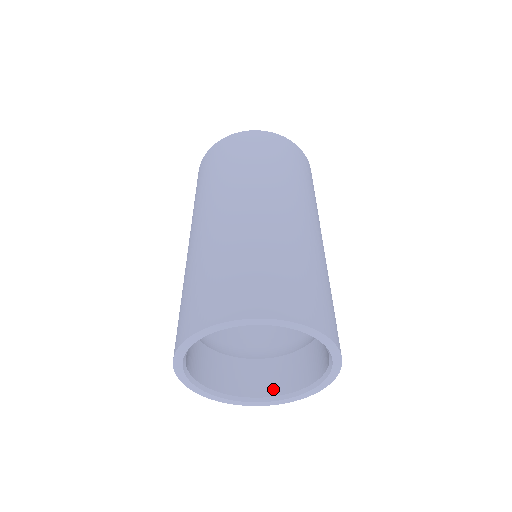
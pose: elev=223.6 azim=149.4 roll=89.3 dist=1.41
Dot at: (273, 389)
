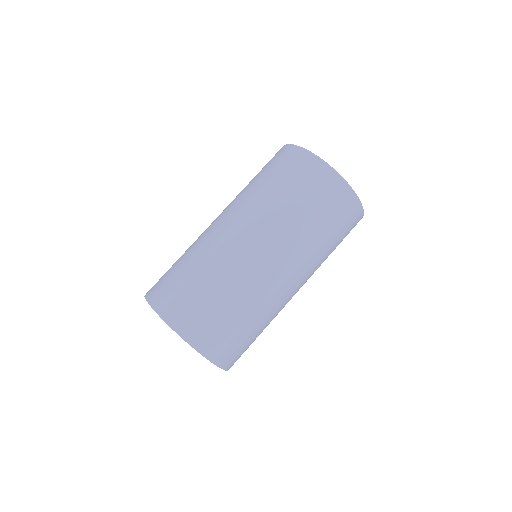
Dot at: occluded
